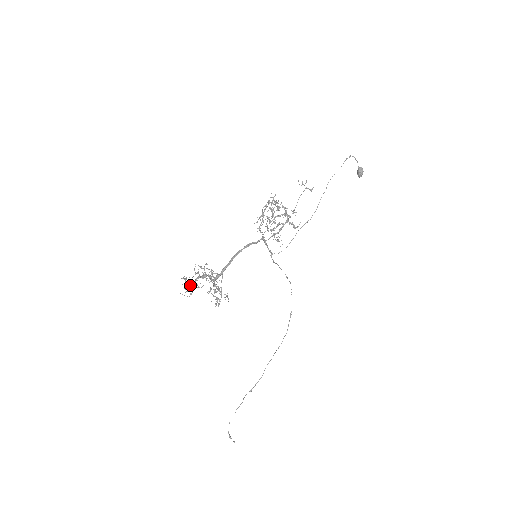
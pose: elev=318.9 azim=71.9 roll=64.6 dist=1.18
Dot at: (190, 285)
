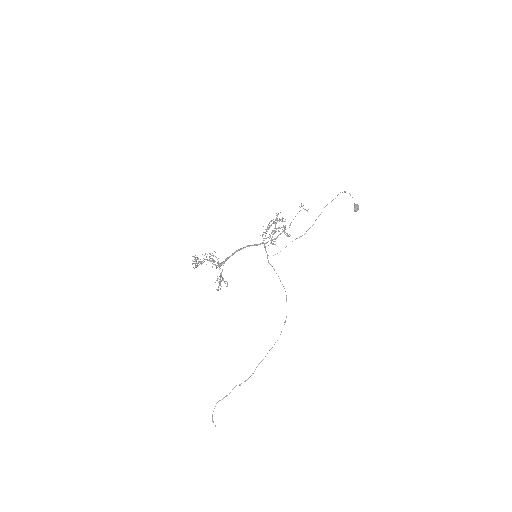
Dot at: (198, 263)
